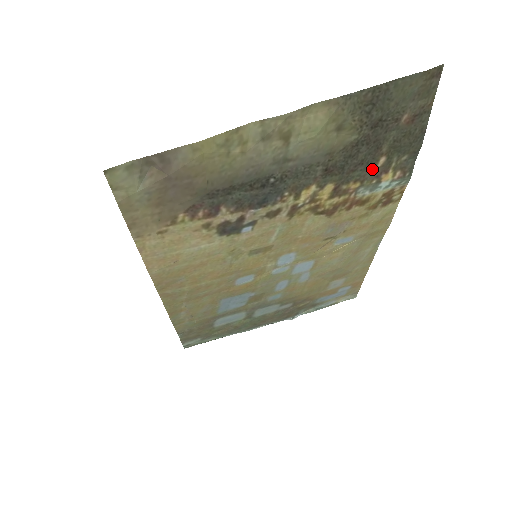
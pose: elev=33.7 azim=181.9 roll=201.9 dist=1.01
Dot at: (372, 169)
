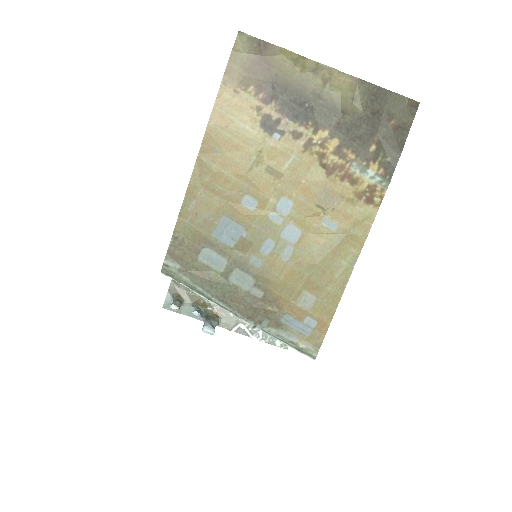
Dot at: (365, 150)
